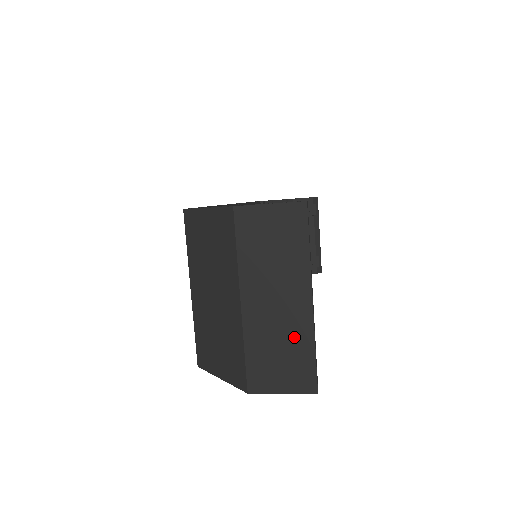
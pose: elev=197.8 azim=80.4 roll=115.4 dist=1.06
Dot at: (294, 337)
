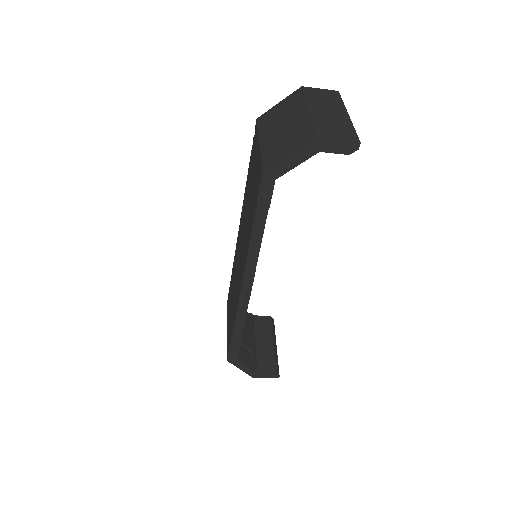
Dot at: (341, 123)
